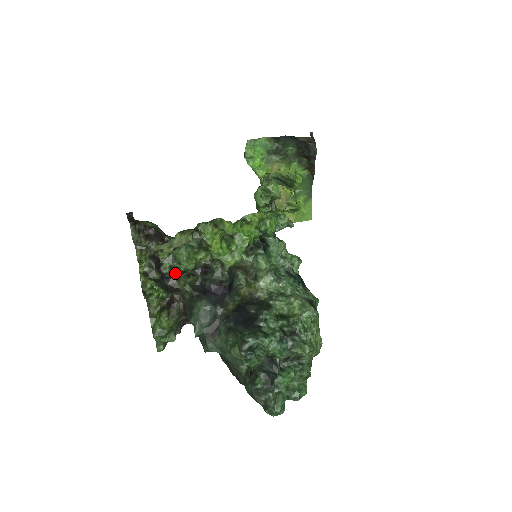
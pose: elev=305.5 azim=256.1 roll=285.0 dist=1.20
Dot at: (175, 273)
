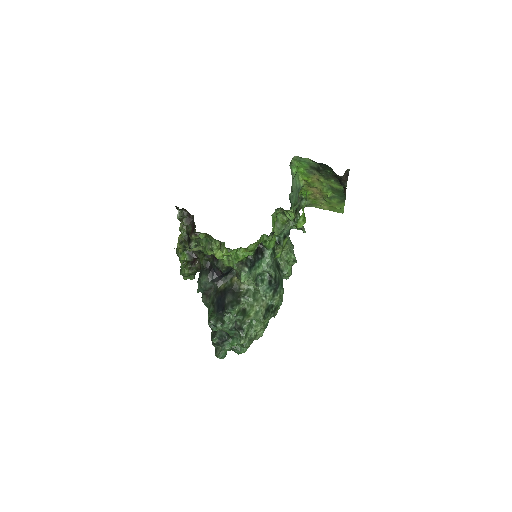
Dot at: occluded
